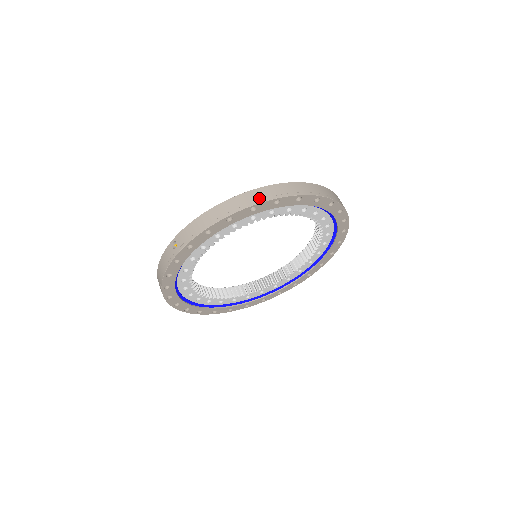
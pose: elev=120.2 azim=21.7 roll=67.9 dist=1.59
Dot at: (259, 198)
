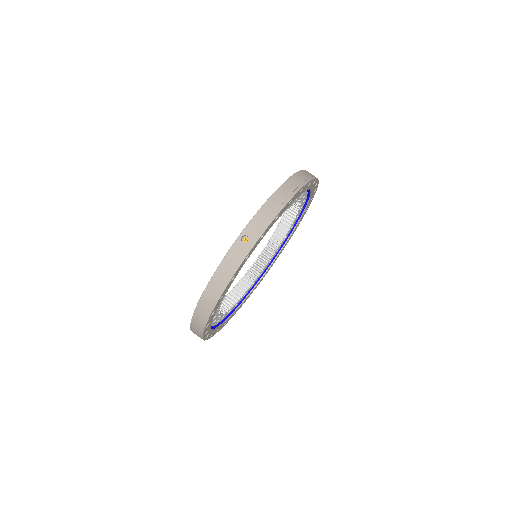
Dot at: (302, 180)
